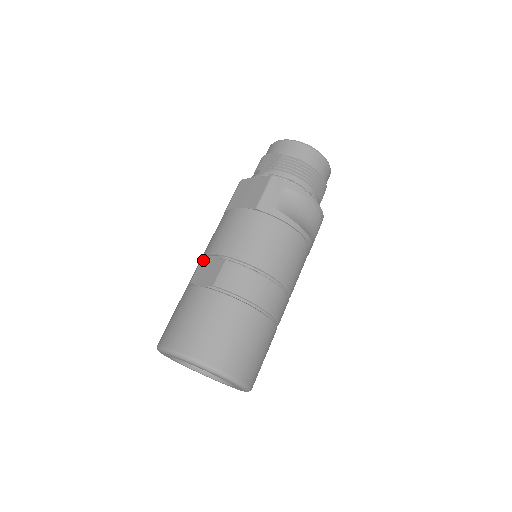
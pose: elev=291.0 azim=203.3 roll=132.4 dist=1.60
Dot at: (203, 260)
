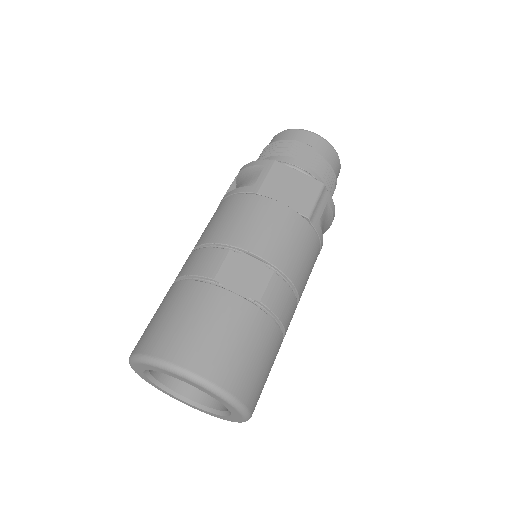
Dot at: (232, 254)
